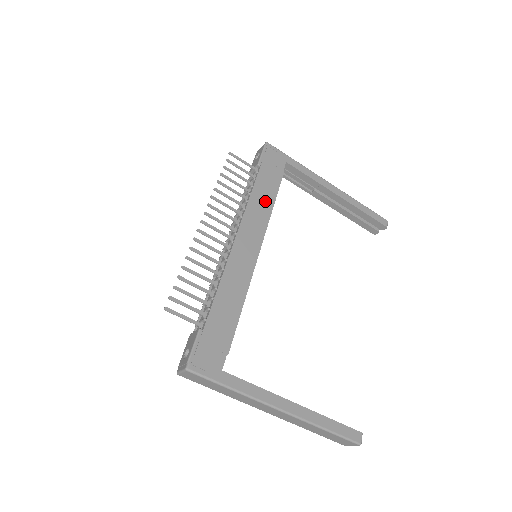
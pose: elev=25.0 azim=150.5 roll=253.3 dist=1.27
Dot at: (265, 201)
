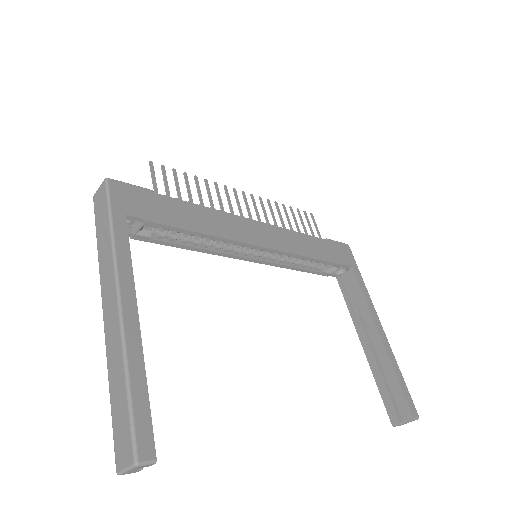
Dot at: (306, 248)
